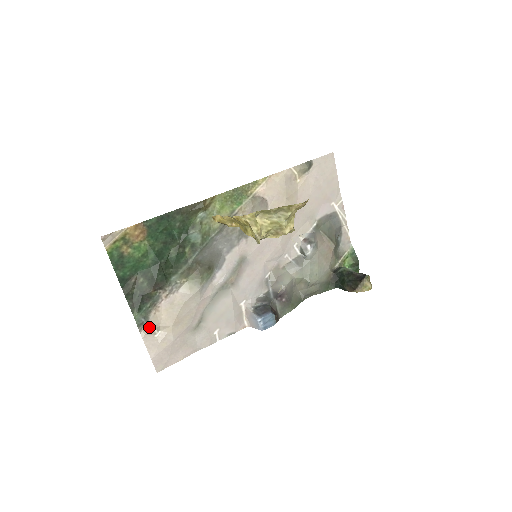
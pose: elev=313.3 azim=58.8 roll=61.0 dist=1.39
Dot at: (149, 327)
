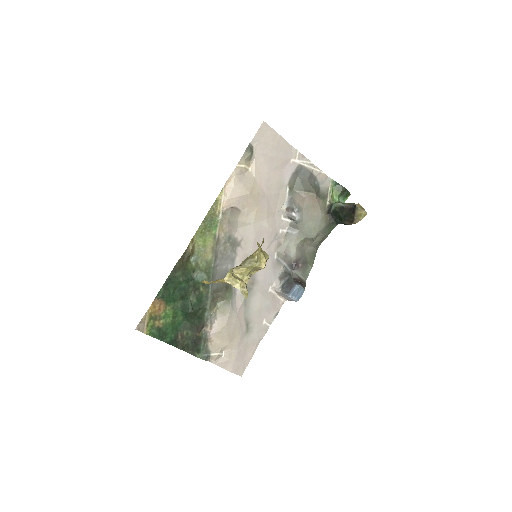
Dot at: (214, 355)
